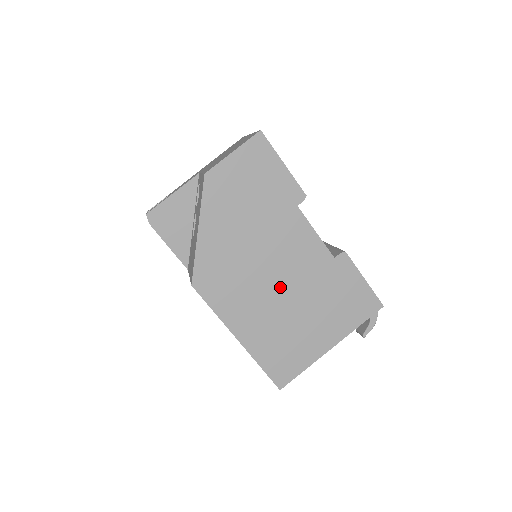
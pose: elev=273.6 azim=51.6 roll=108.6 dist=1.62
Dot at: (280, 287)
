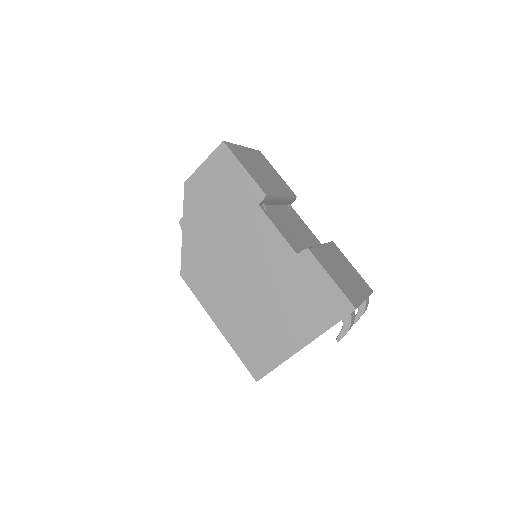
Dot at: (249, 281)
